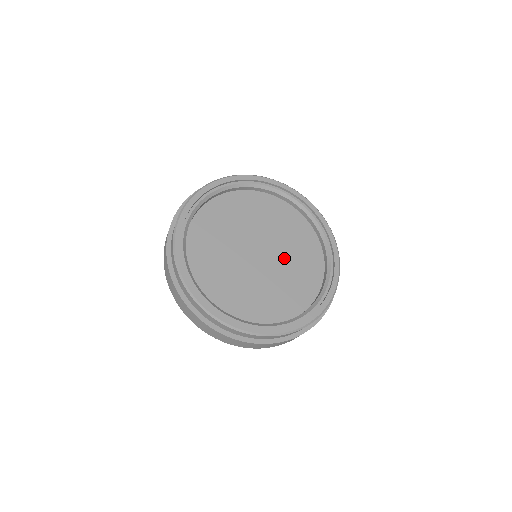
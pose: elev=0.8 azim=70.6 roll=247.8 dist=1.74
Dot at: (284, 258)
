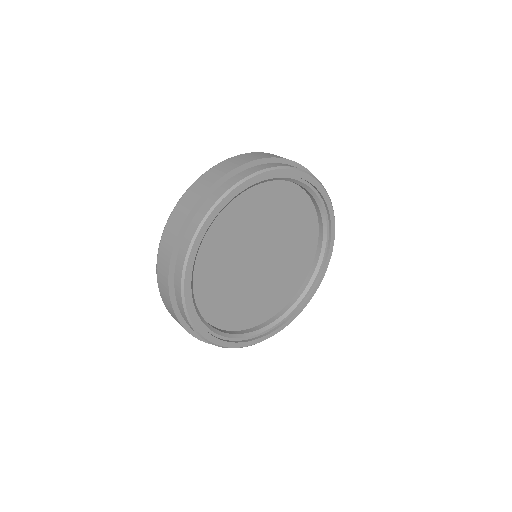
Dot at: (284, 247)
